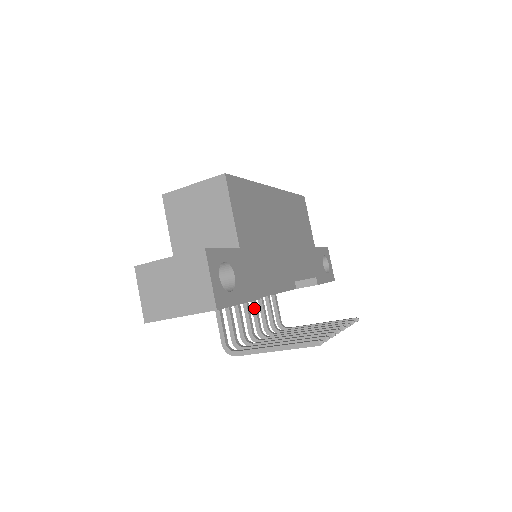
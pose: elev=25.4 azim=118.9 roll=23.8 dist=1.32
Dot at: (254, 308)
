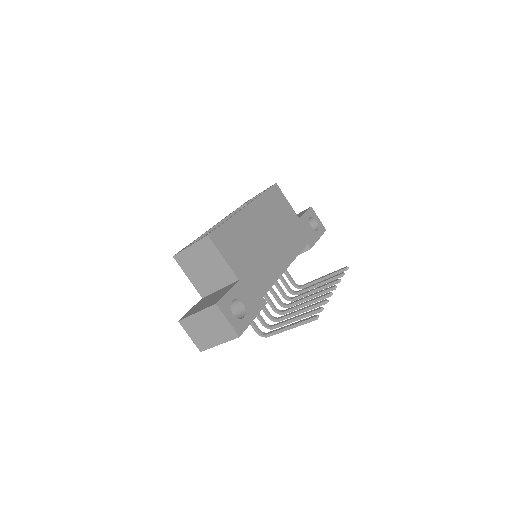
Dot at: (270, 289)
